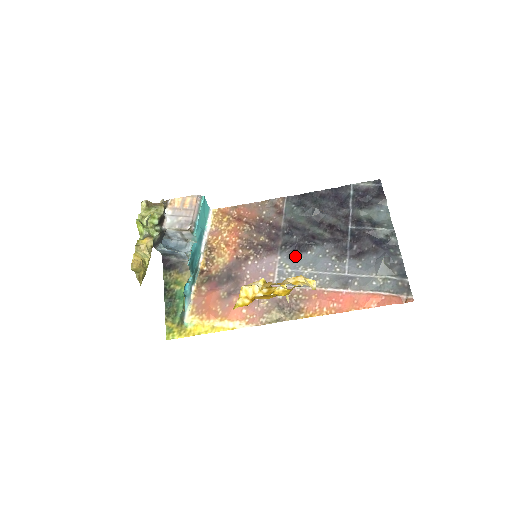
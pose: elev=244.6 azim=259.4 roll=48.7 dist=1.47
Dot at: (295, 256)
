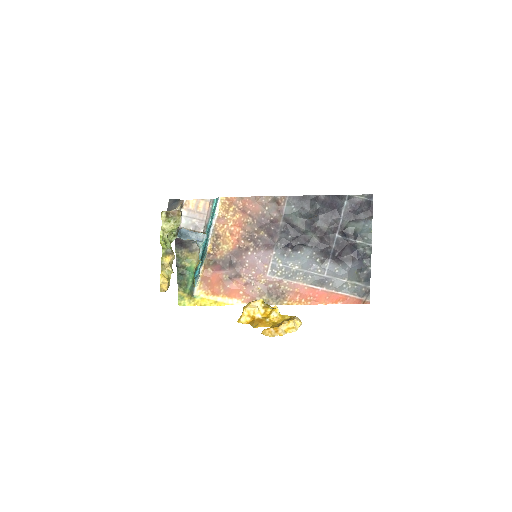
Dot at: (287, 253)
